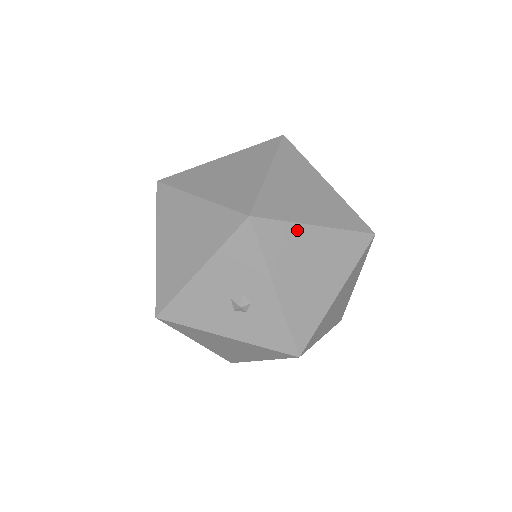
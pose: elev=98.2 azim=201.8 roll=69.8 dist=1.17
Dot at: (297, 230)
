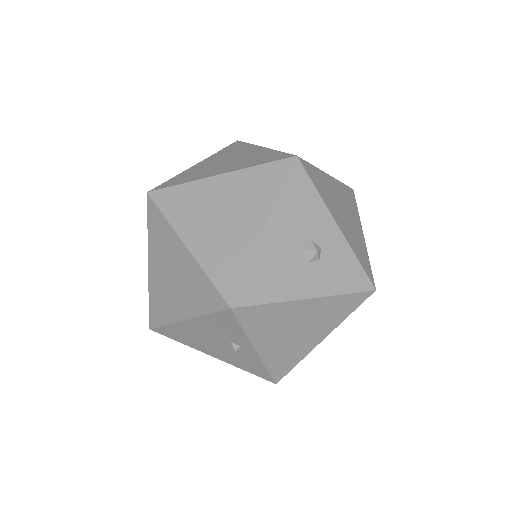
Dot at: (322, 175)
